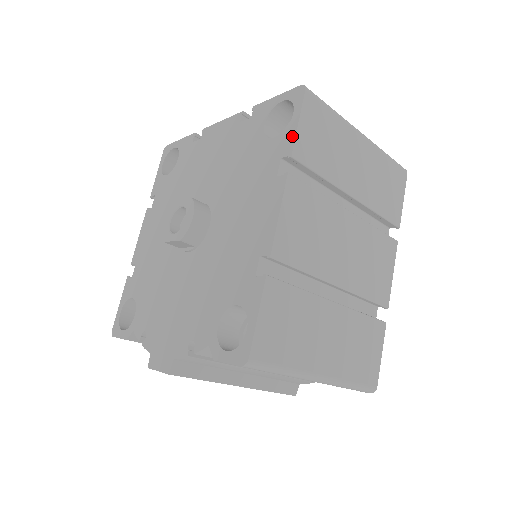
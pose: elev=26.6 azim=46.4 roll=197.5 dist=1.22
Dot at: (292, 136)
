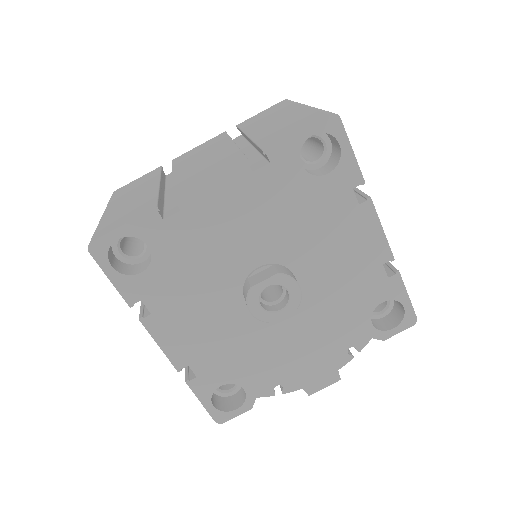
Dot at: (354, 166)
